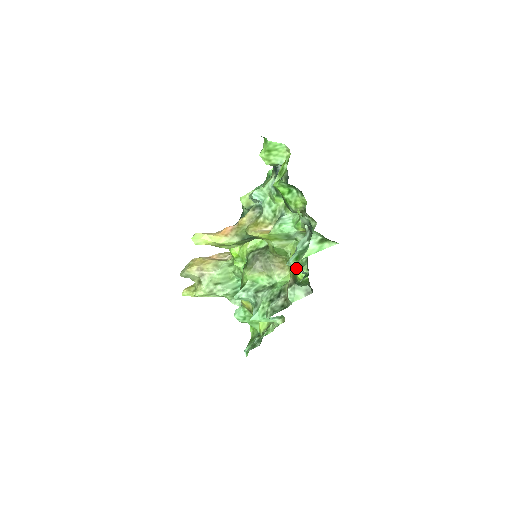
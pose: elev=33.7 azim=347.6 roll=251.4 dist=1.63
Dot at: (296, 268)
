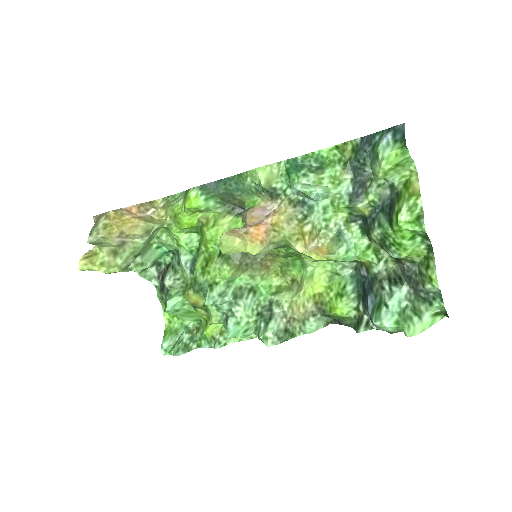
Dot at: (384, 329)
